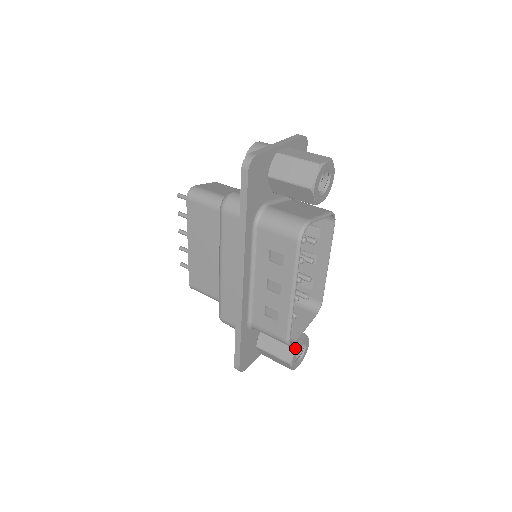
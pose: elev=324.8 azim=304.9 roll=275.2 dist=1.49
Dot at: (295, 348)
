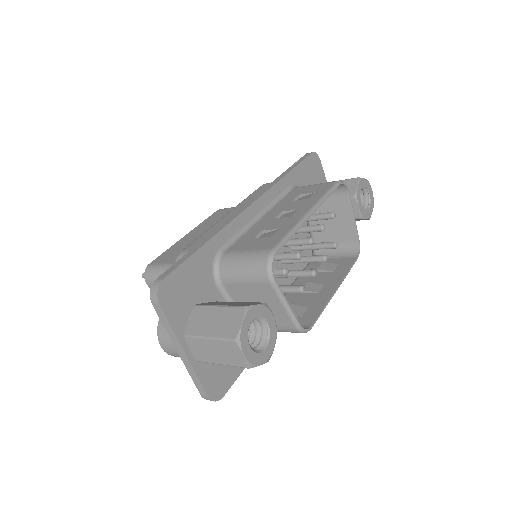
Dot at: (263, 303)
